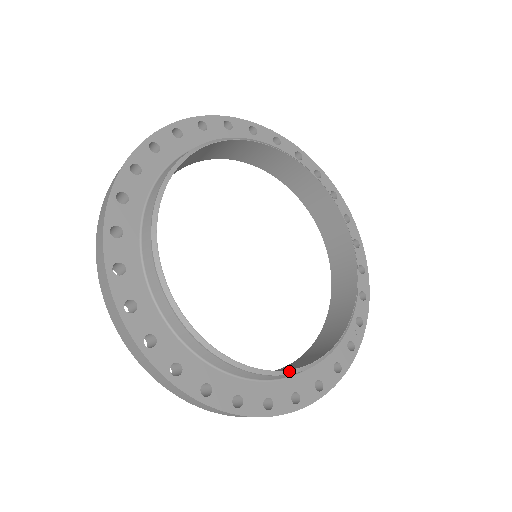
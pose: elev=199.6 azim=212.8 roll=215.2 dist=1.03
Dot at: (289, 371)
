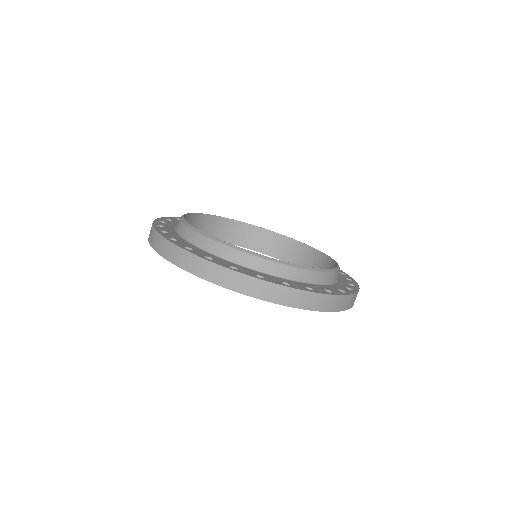
Dot at: (215, 238)
